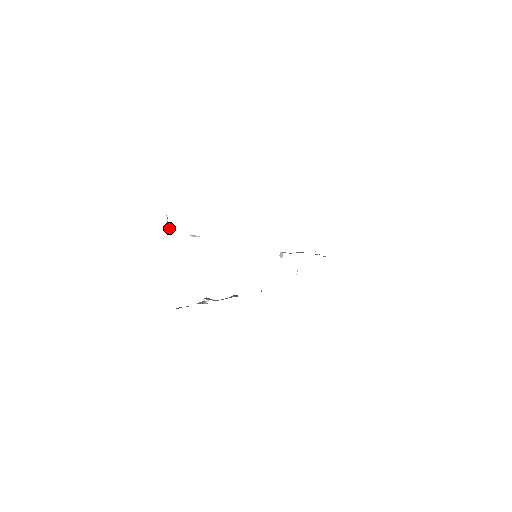
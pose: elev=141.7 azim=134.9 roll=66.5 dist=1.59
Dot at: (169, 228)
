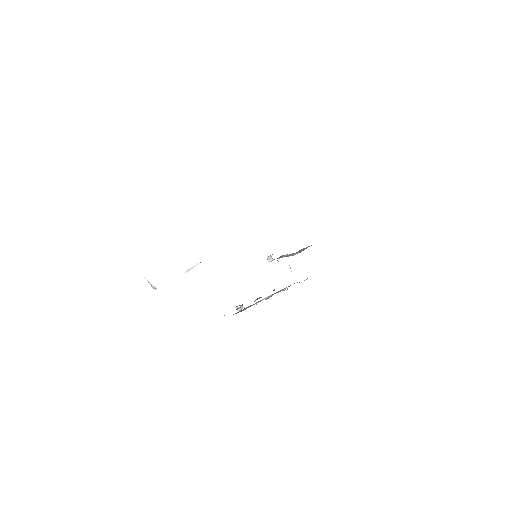
Dot at: (154, 287)
